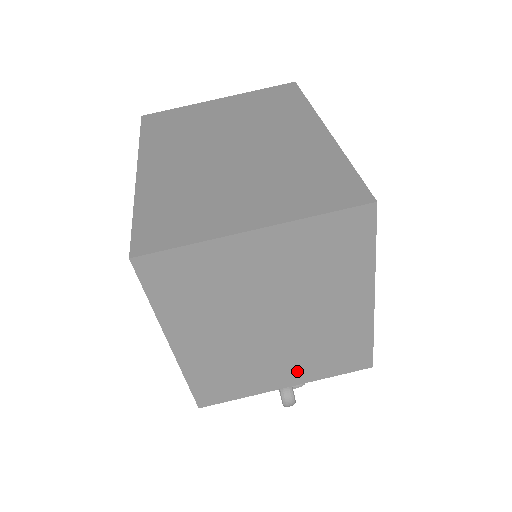
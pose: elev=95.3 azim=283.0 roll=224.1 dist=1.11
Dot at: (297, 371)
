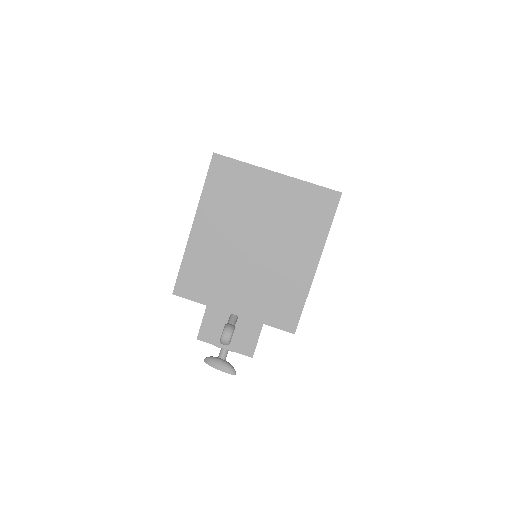
Dot at: (247, 302)
